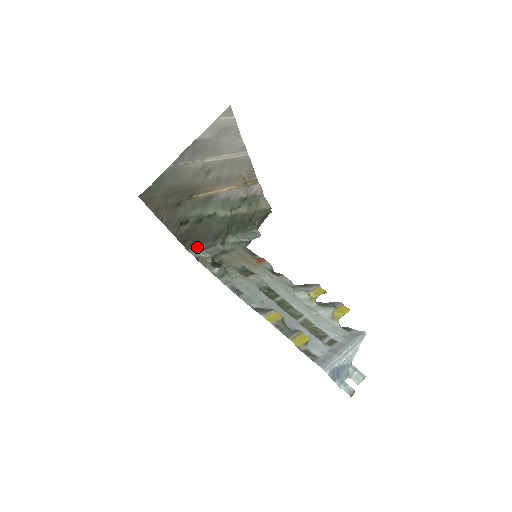
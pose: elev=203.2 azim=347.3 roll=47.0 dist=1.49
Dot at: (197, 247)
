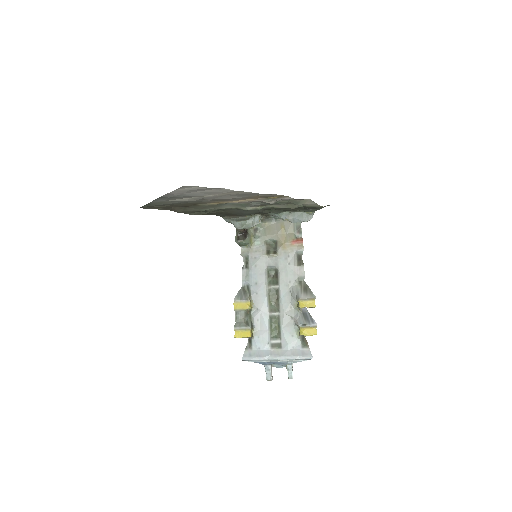
Dot at: (231, 217)
